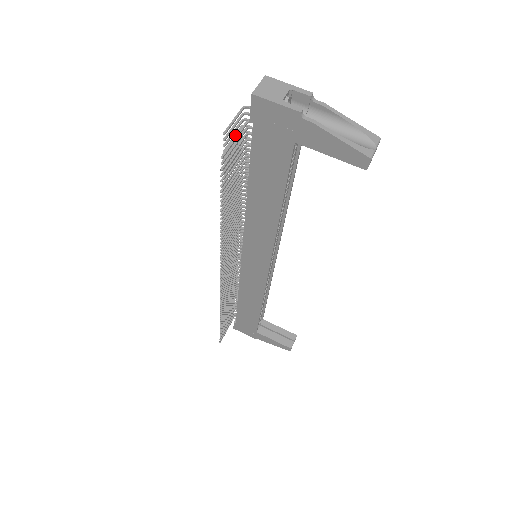
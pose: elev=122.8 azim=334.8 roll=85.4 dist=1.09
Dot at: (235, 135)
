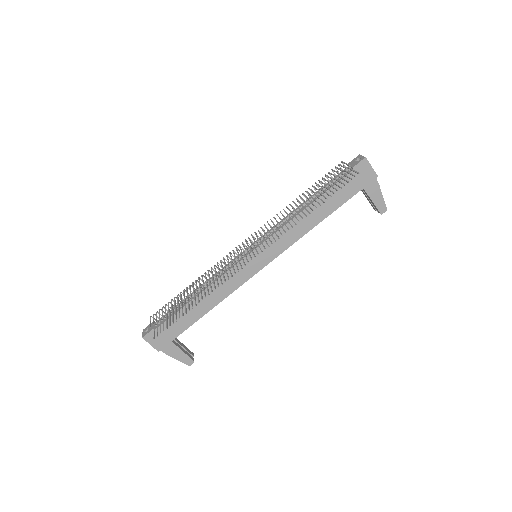
Dot at: (335, 171)
